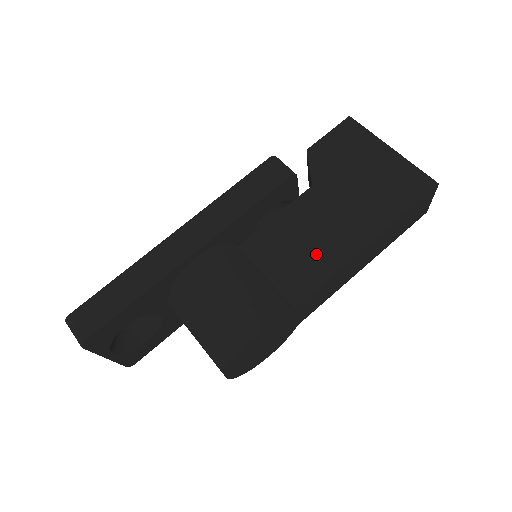
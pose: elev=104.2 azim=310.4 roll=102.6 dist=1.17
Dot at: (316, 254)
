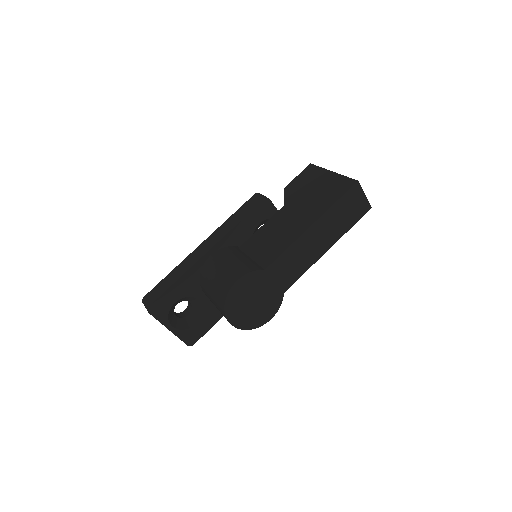
Dot at: (281, 239)
